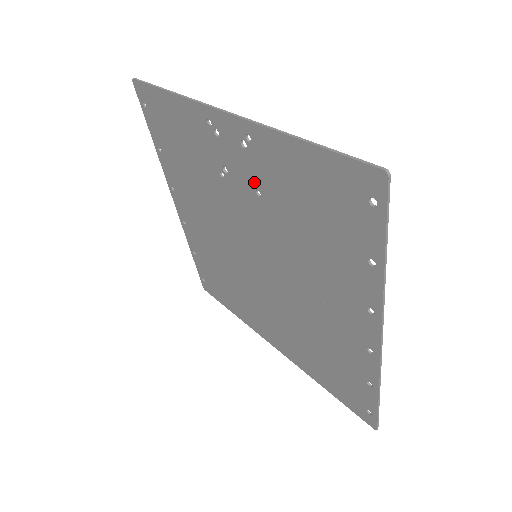
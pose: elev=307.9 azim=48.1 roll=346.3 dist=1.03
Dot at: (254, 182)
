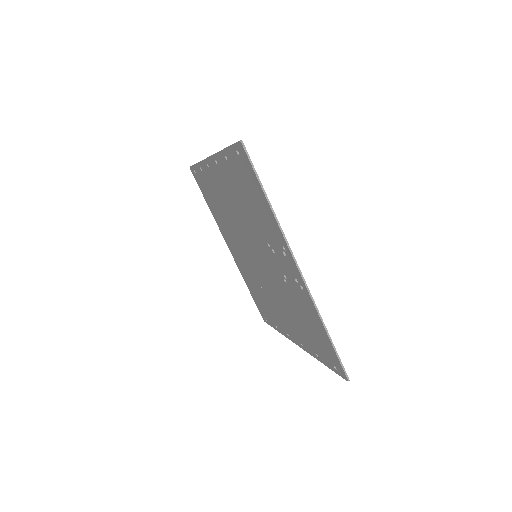
Dot at: (287, 280)
